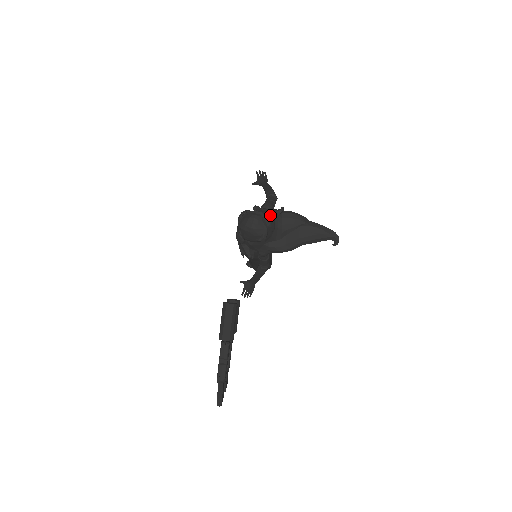
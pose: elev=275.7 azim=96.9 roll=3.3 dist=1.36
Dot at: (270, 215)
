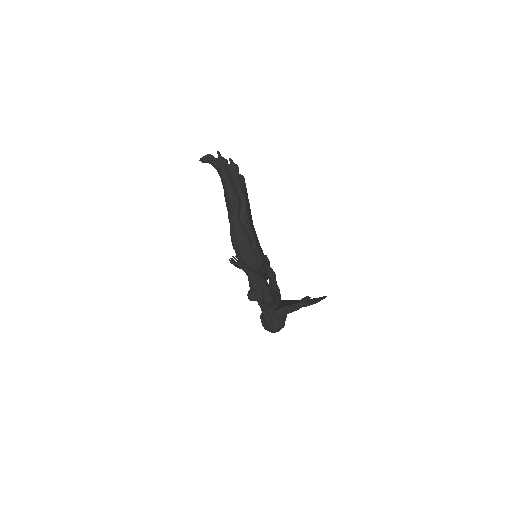
Dot at: (281, 324)
